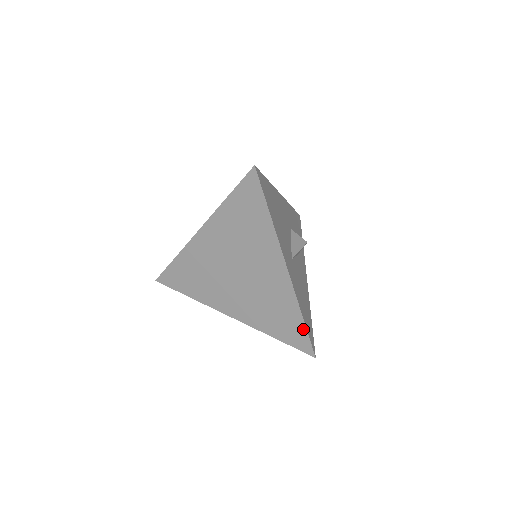
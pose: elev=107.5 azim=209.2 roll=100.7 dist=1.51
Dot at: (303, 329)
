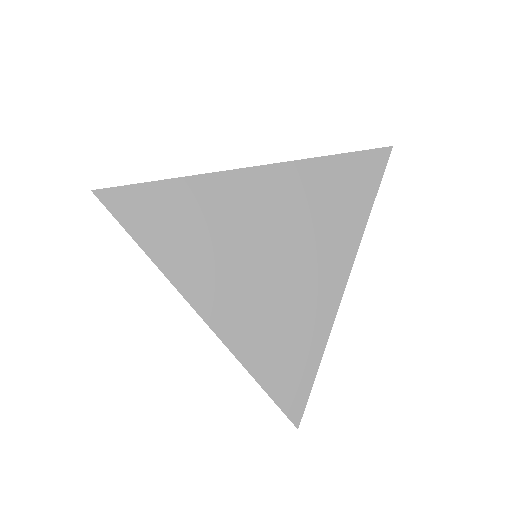
Dot at: (310, 377)
